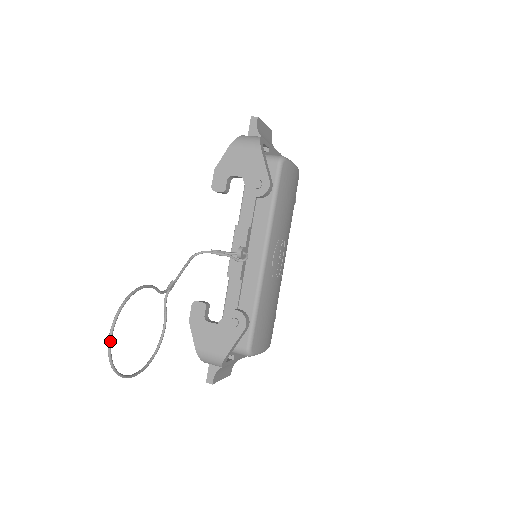
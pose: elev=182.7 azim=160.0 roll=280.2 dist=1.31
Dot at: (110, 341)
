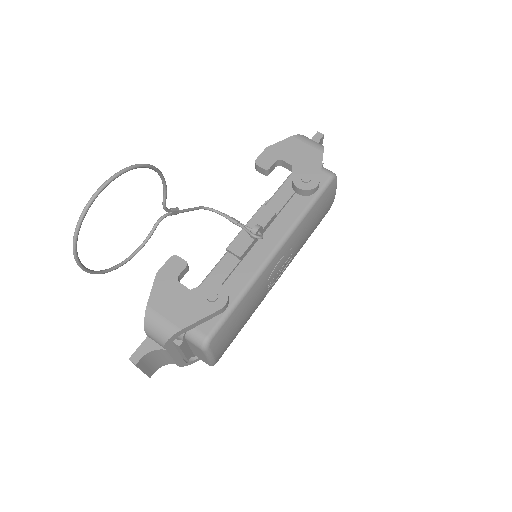
Dot at: (102, 188)
